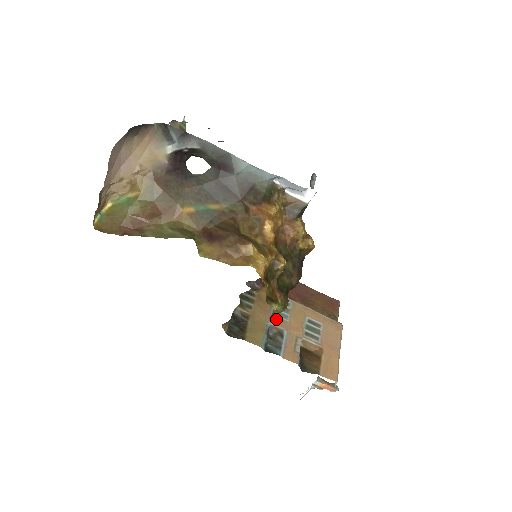
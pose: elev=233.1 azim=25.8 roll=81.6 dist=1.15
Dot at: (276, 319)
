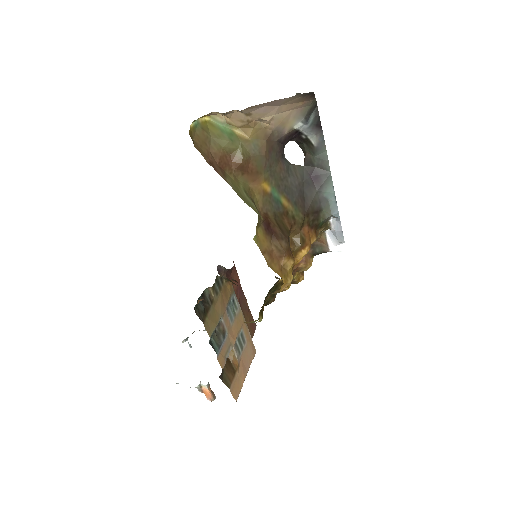
Dot at: (226, 317)
